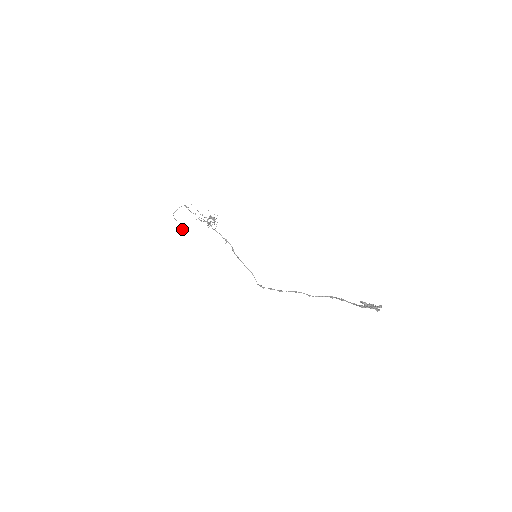
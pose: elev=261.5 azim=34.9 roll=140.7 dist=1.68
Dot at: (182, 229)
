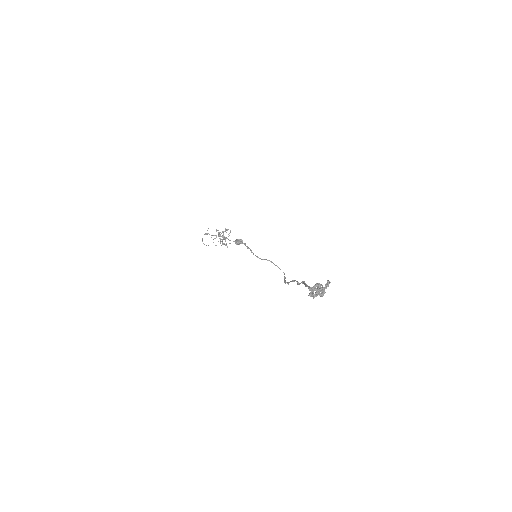
Dot at: (235, 240)
